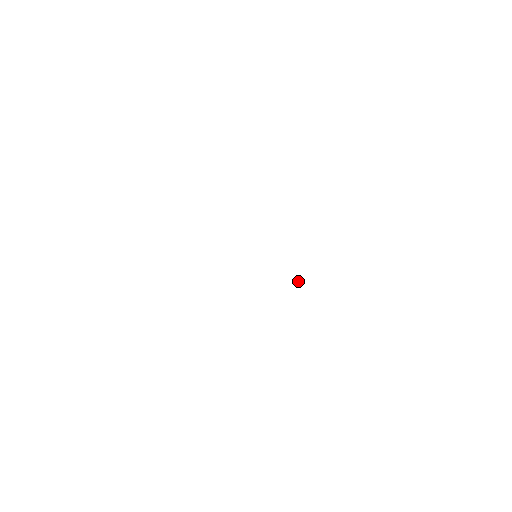
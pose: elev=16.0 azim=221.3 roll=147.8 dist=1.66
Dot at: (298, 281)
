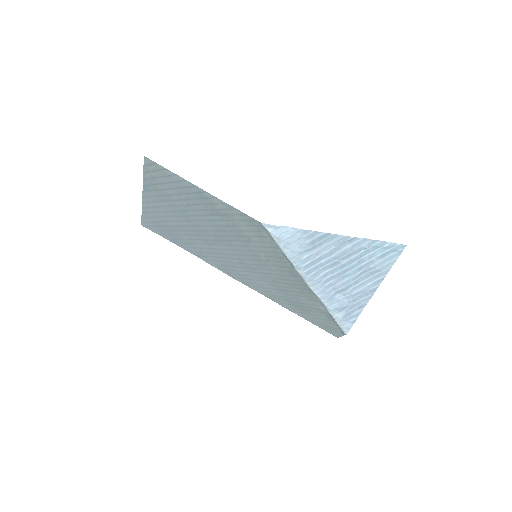
Dot at: (347, 309)
